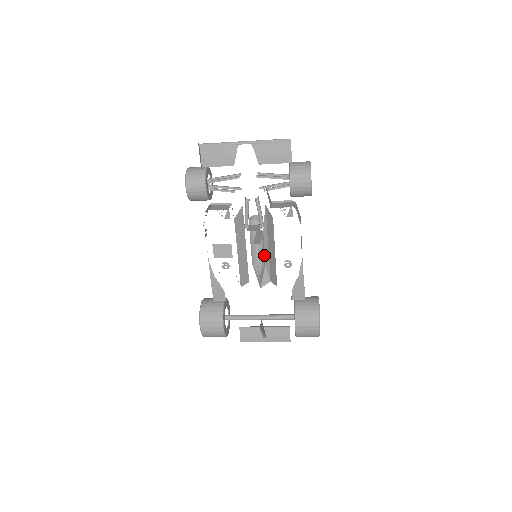
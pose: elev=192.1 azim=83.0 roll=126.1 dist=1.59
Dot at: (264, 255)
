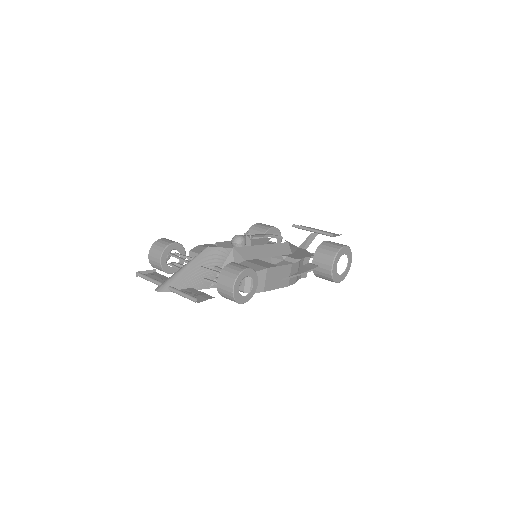
Dot at: occluded
